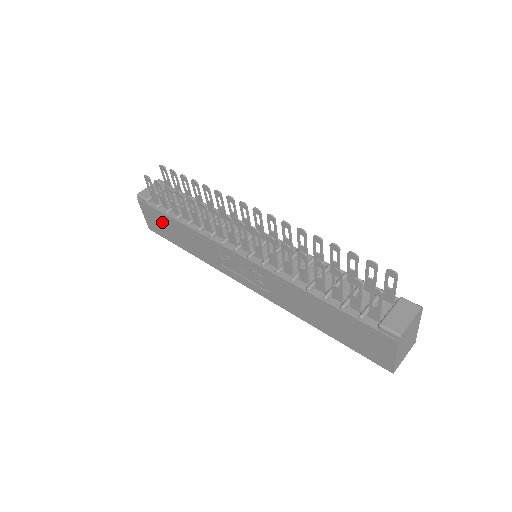
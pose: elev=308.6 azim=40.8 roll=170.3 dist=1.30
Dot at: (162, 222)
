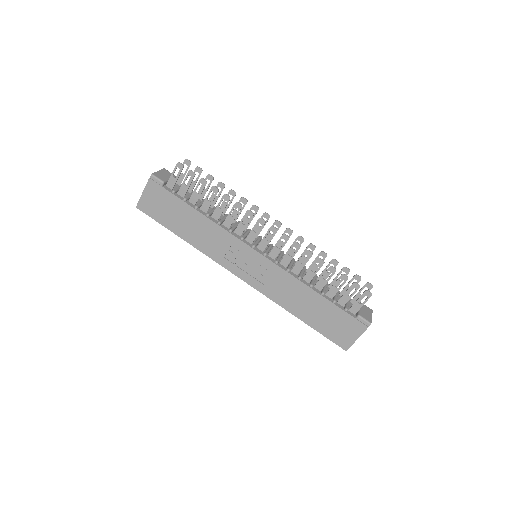
Dot at: (169, 206)
